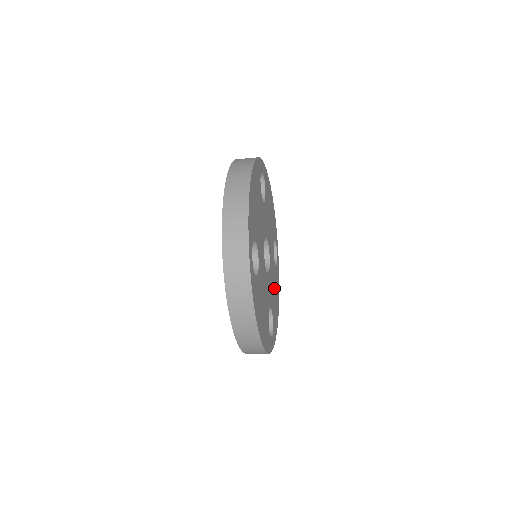
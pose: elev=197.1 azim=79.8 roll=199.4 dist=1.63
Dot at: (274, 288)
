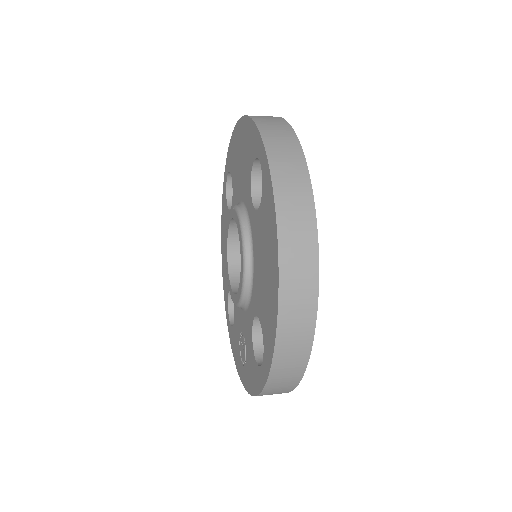
Dot at: occluded
